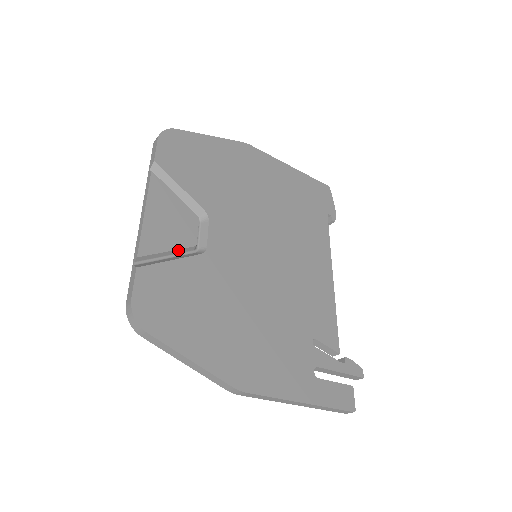
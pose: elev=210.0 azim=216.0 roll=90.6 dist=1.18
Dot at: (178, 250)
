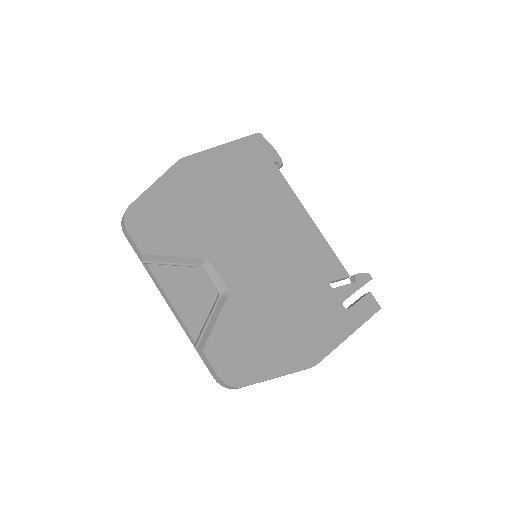
Dot at: (211, 308)
